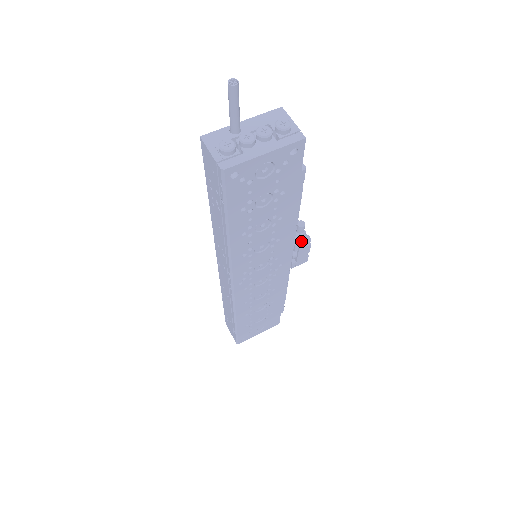
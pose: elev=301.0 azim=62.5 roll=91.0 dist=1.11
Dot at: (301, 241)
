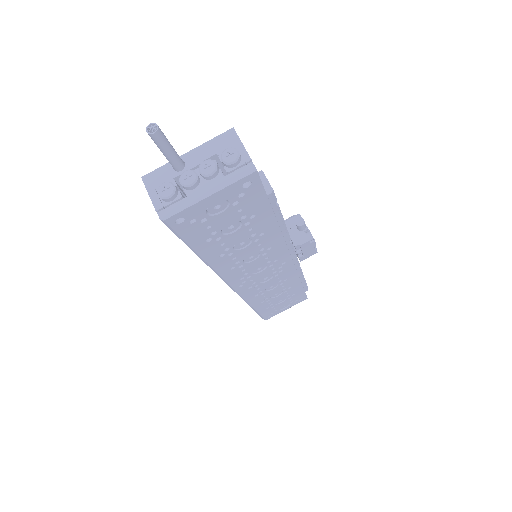
Dot at: (302, 240)
